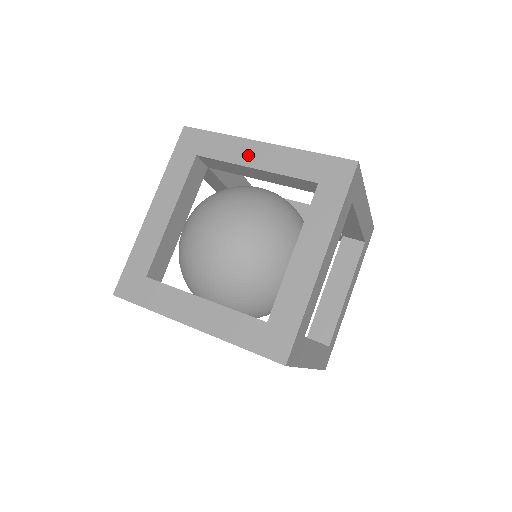
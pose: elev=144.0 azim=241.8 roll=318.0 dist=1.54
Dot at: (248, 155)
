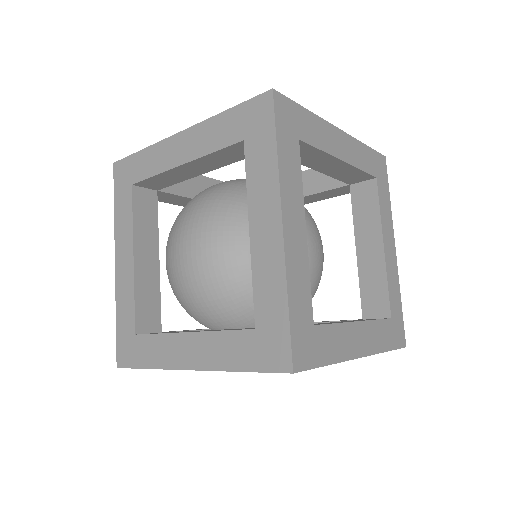
Dot at: (172, 155)
